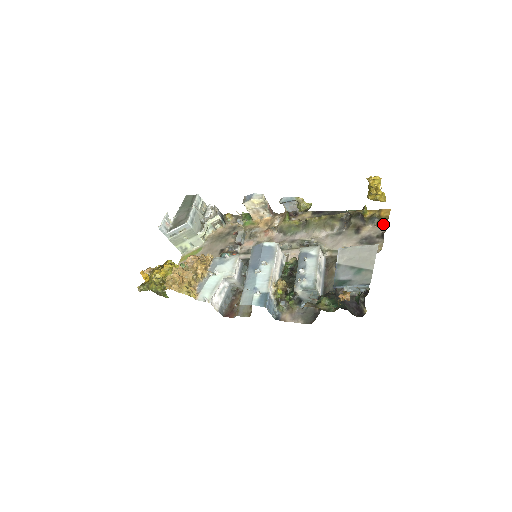
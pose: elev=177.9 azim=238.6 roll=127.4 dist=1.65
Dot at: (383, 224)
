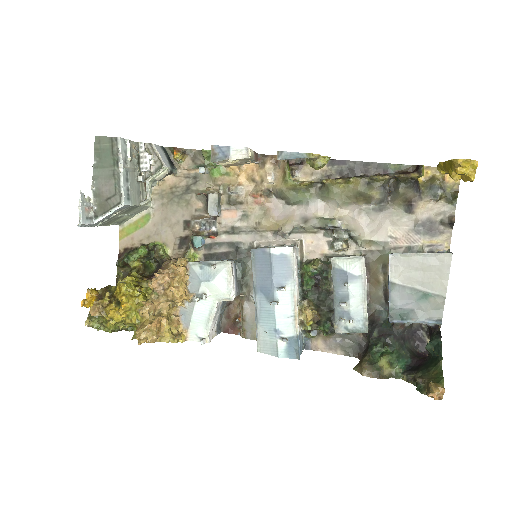
Dot at: (450, 199)
